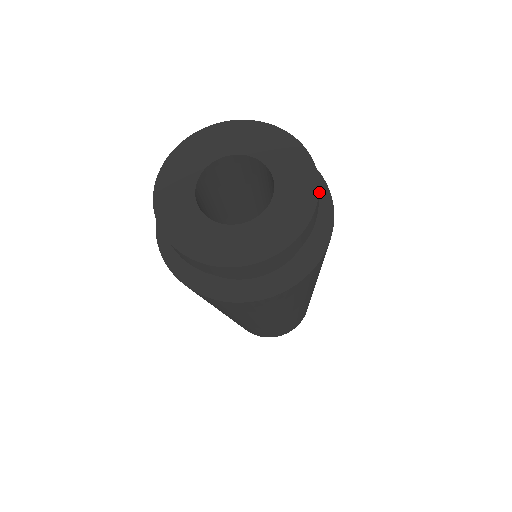
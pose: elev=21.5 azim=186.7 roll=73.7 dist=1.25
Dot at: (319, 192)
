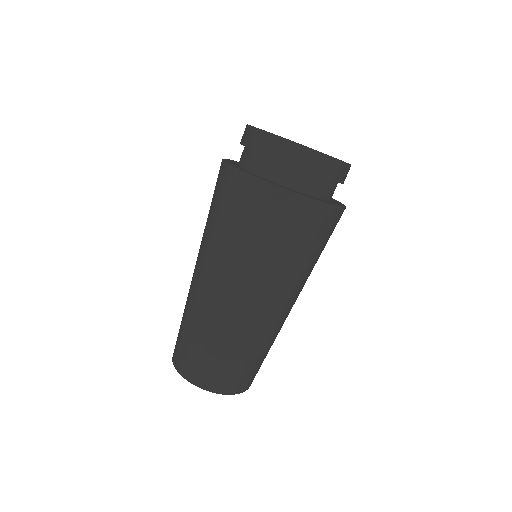
Dot at: occluded
